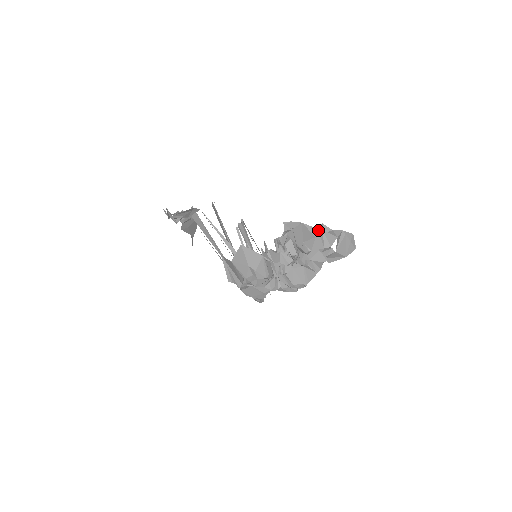
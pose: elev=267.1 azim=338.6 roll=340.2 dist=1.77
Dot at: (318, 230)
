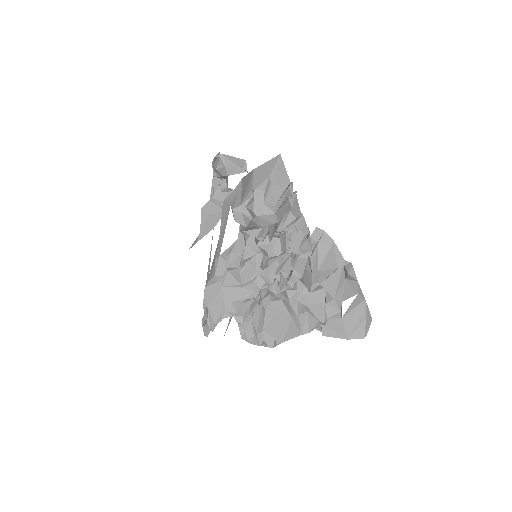
Dot at: (344, 264)
